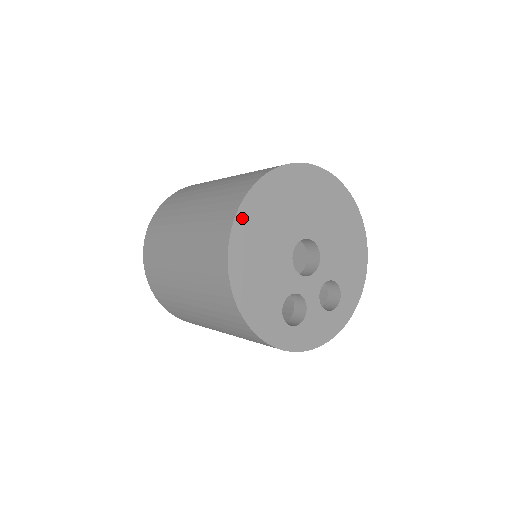
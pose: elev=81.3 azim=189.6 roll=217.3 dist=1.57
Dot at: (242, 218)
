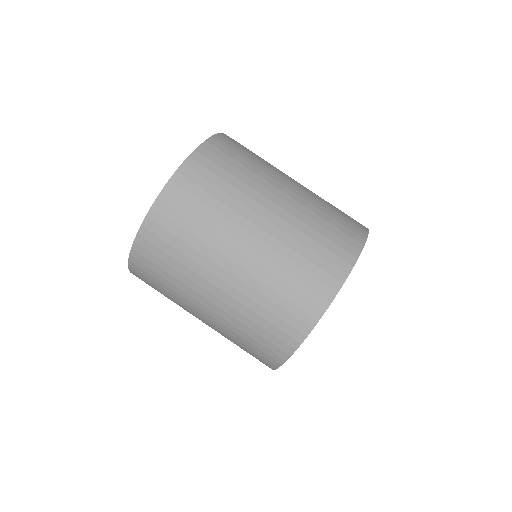
Dot at: occluded
